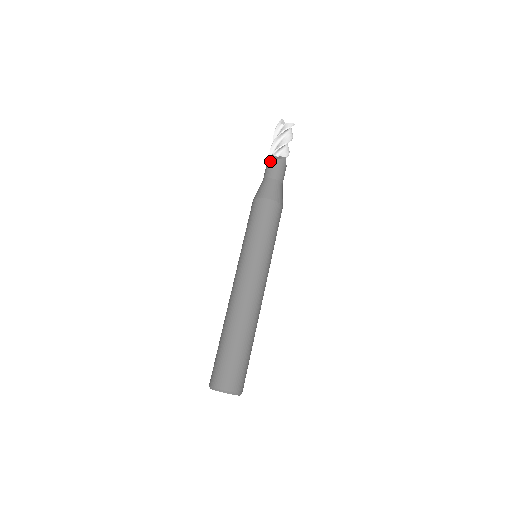
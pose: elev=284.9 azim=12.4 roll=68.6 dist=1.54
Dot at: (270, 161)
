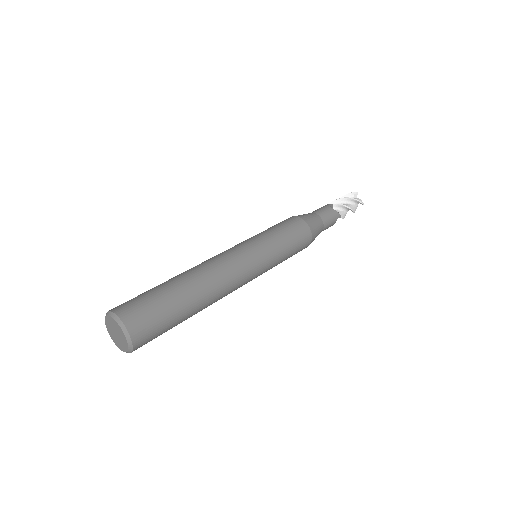
Dot at: (327, 206)
